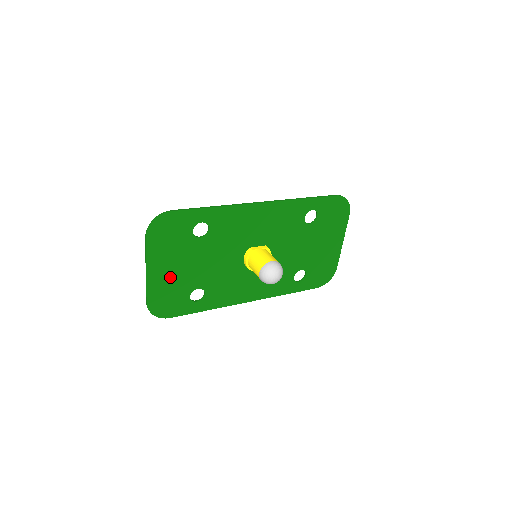
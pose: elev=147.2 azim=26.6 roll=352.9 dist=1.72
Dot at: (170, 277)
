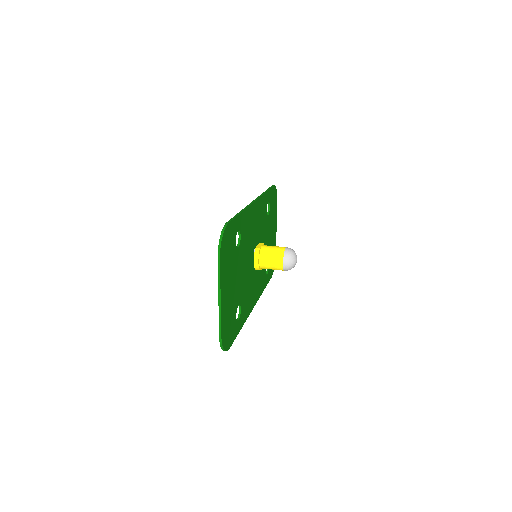
Dot at: (229, 299)
